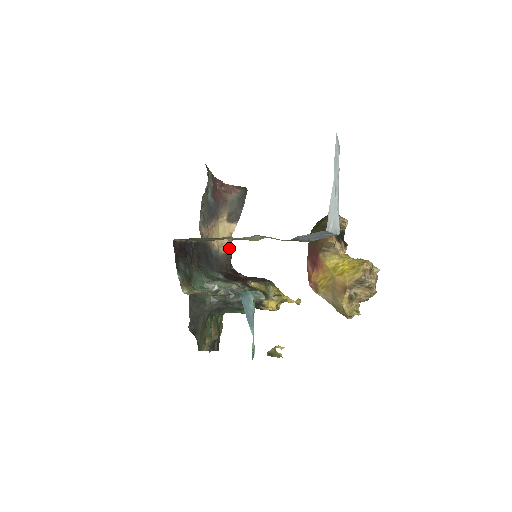
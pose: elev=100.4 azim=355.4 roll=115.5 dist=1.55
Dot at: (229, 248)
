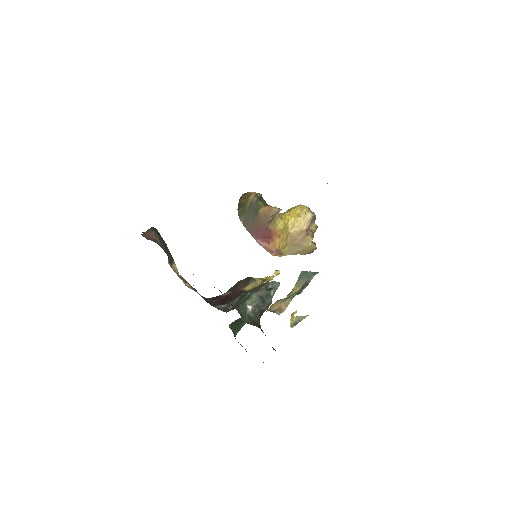
Dot at: (190, 286)
